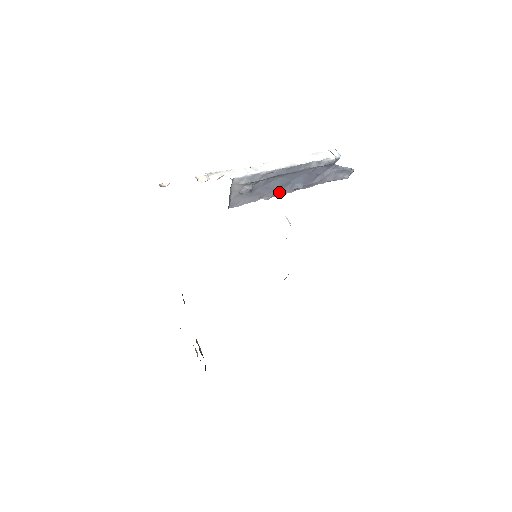
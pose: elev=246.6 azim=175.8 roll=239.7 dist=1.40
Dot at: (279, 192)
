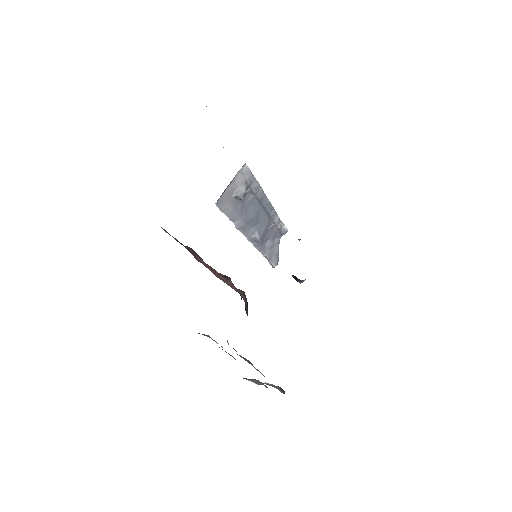
Dot at: (245, 229)
